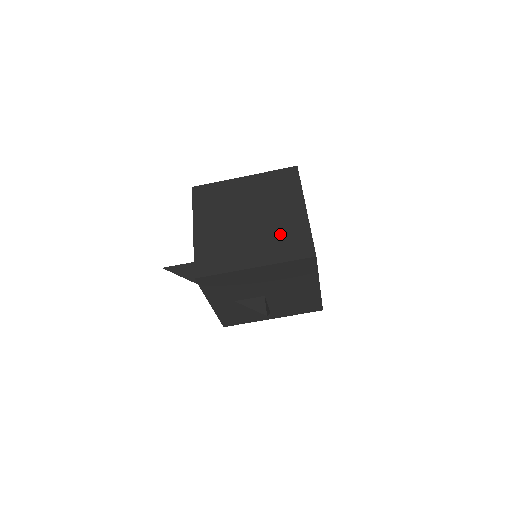
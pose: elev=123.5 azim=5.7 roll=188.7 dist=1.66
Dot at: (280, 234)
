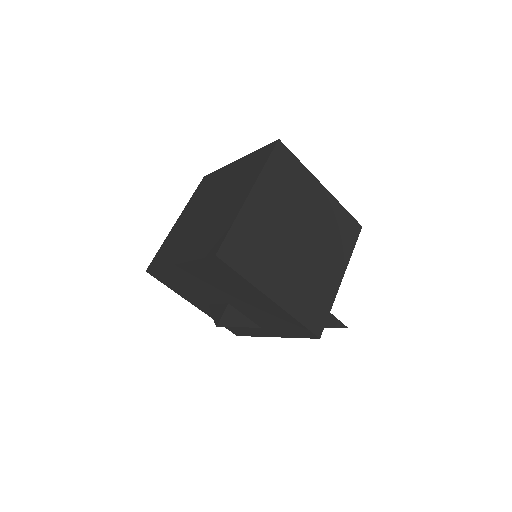
Dot at: (213, 226)
